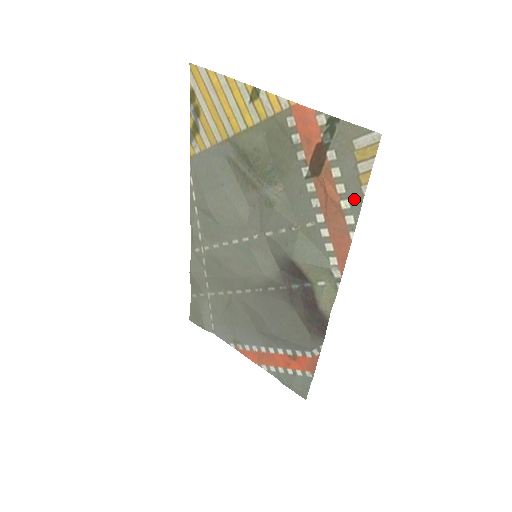
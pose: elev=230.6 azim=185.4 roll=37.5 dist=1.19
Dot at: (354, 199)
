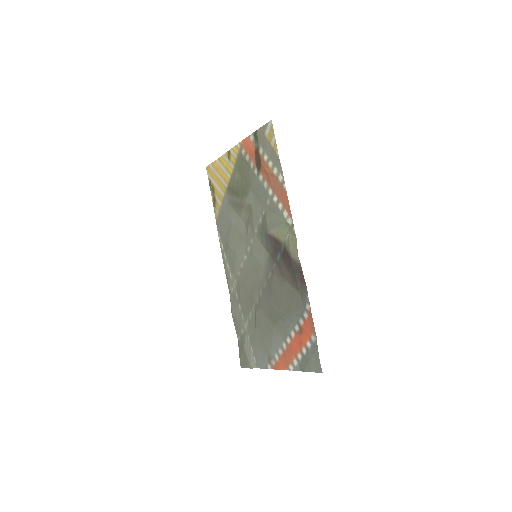
Dot at: (277, 164)
